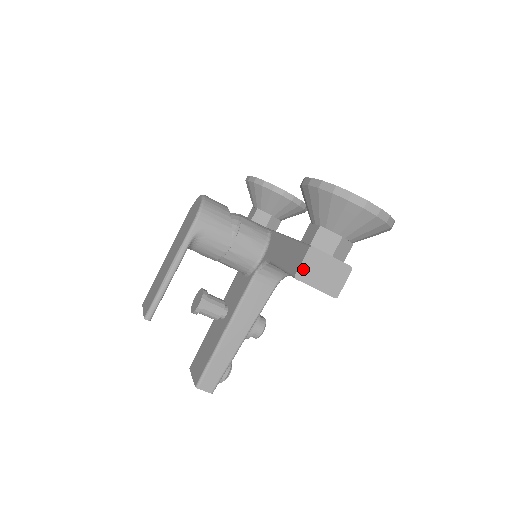
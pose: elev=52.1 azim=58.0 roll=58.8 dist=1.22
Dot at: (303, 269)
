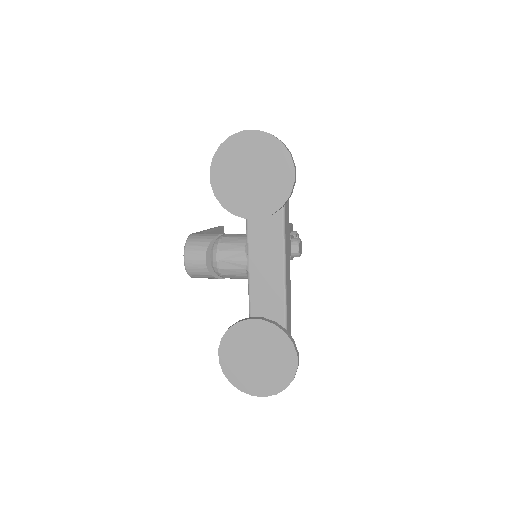
Dot at: occluded
